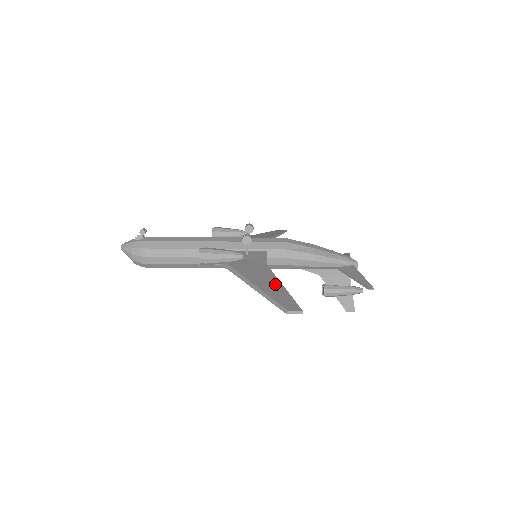
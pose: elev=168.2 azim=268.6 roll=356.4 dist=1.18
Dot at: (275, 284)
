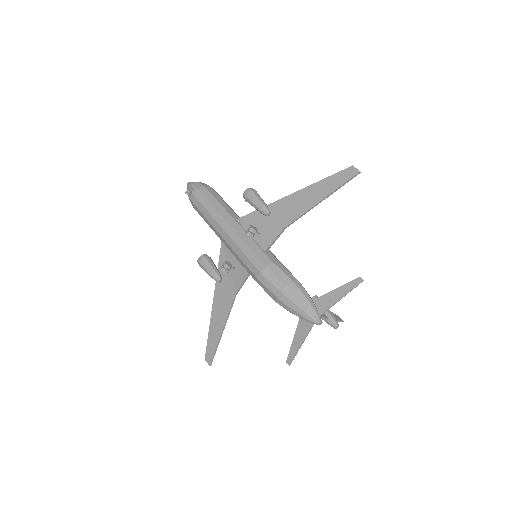
Dot at: (219, 327)
